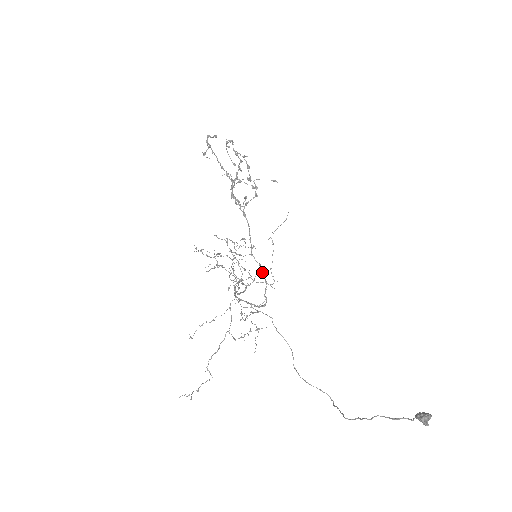
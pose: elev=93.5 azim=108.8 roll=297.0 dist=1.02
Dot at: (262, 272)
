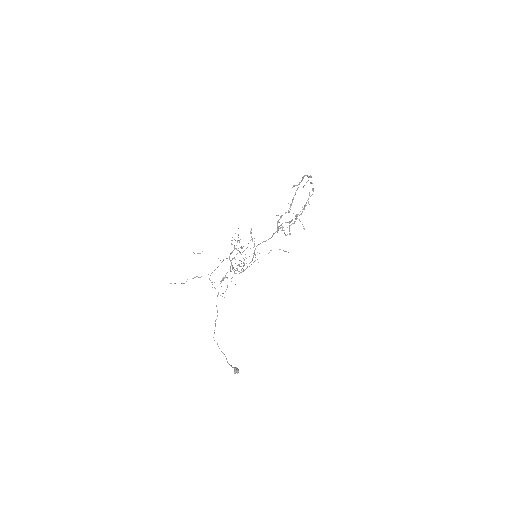
Dot at: (250, 262)
